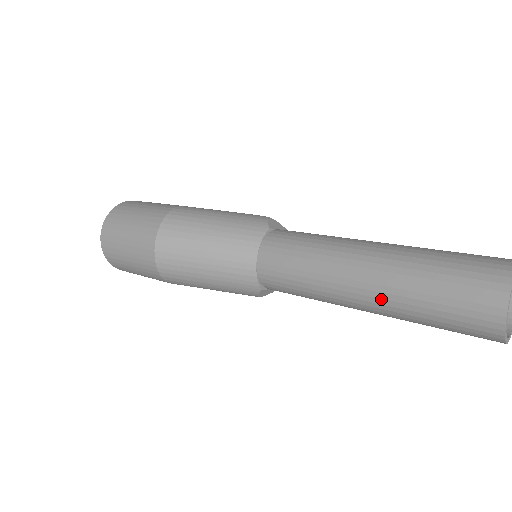
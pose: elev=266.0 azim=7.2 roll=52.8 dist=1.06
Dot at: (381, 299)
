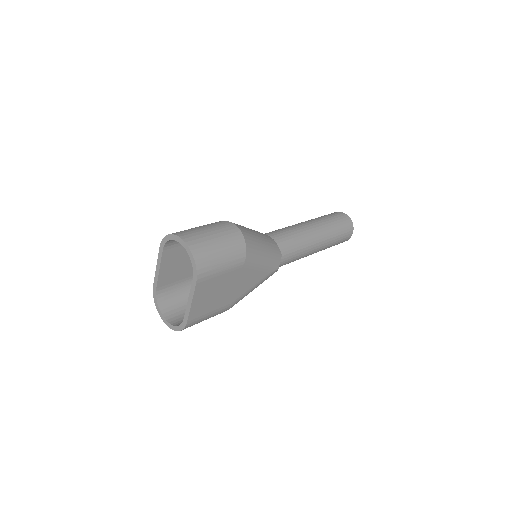
Dot at: (323, 228)
